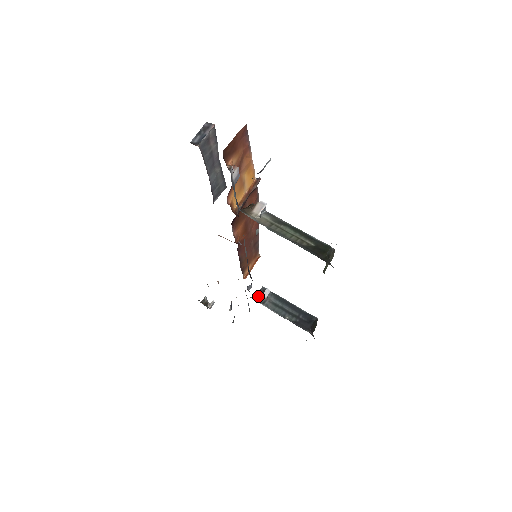
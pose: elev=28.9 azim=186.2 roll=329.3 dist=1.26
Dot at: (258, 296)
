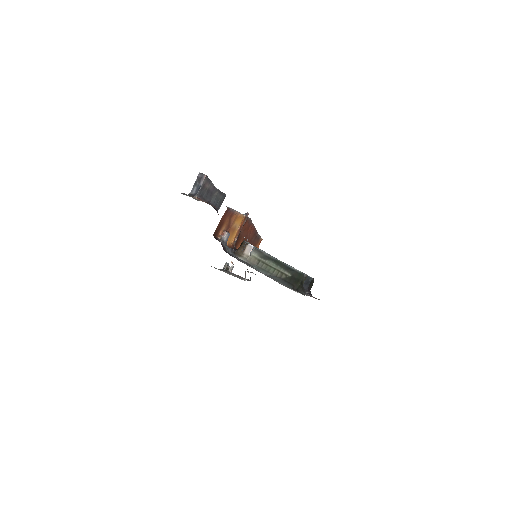
Dot at: occluded
